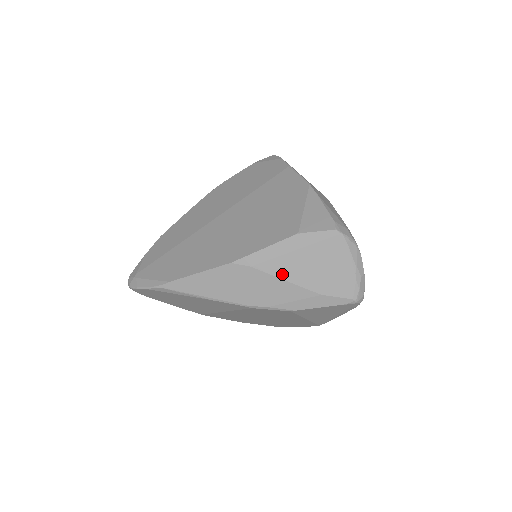
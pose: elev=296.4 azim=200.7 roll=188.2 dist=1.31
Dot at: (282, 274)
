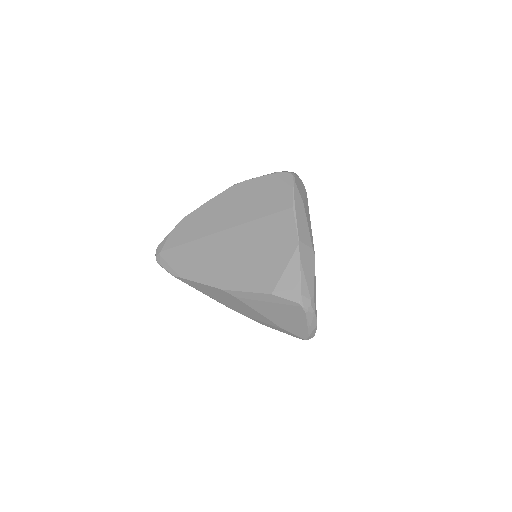
Dot at: (257, 309)
